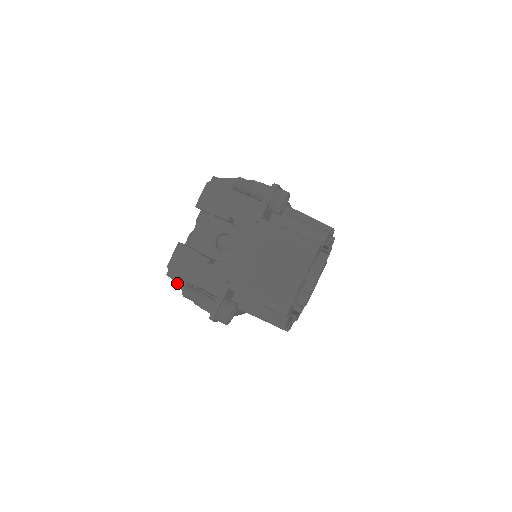
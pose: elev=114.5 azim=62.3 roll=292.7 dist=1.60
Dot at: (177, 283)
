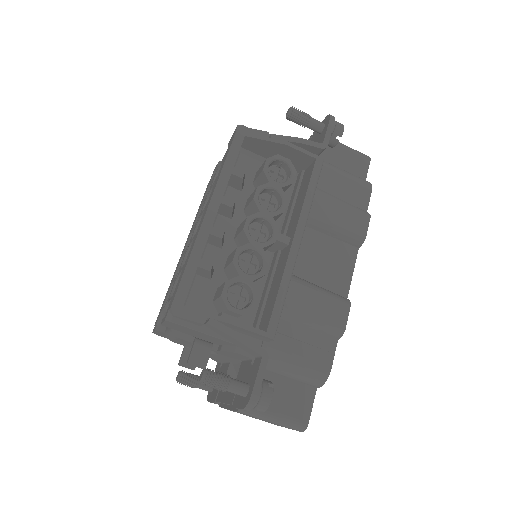
Dot at: occluded
